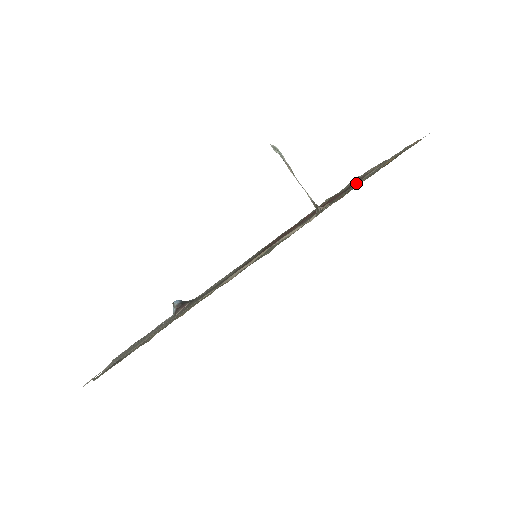
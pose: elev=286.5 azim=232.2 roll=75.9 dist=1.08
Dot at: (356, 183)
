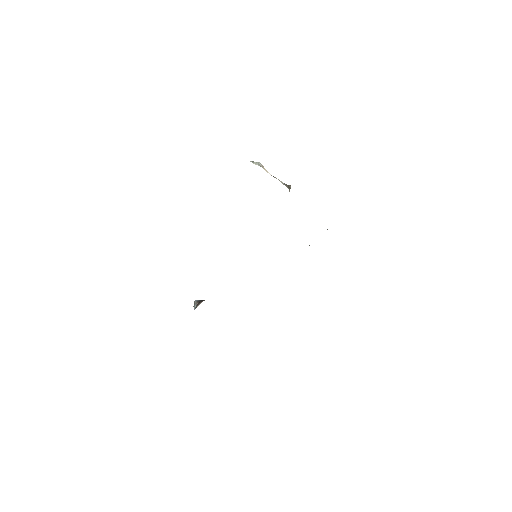
Dot at: occluded
